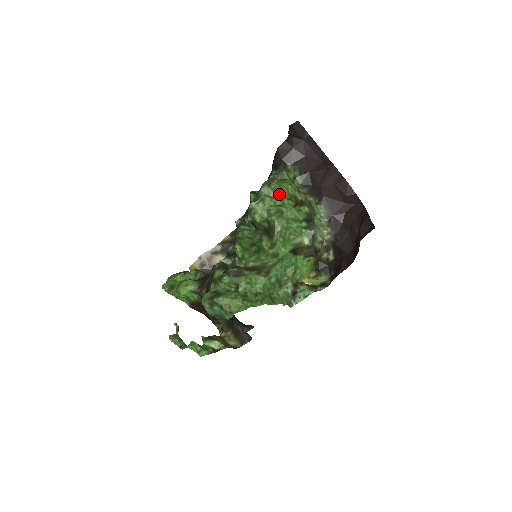
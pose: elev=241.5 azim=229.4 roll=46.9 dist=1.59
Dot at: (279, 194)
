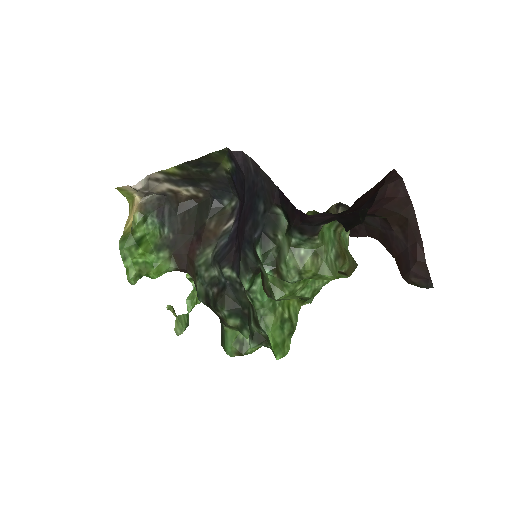
Dot at: (314, 278)
